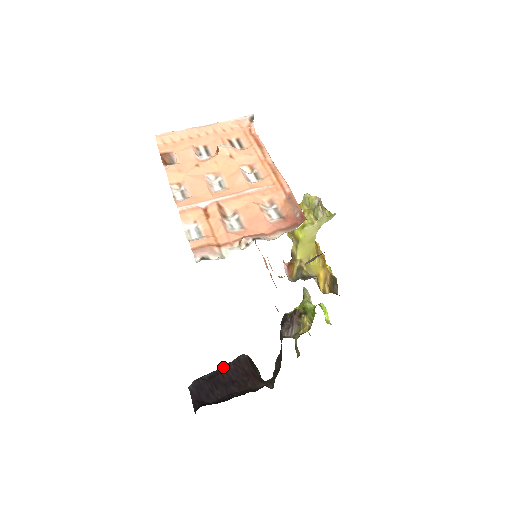
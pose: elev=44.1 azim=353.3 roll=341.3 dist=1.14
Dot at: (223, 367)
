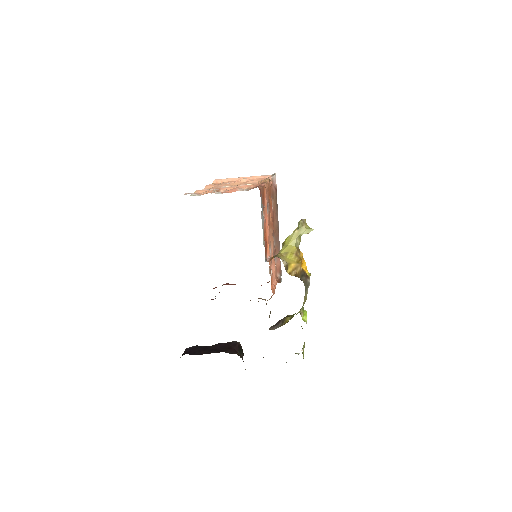
Dot at: (217, 344)
